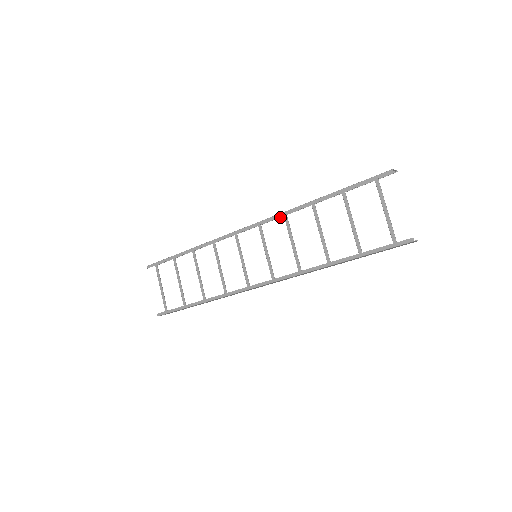
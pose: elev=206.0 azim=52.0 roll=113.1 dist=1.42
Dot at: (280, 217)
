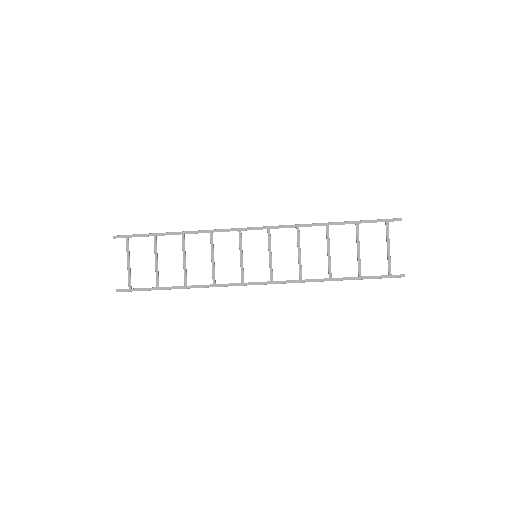
Dot at: occluded
